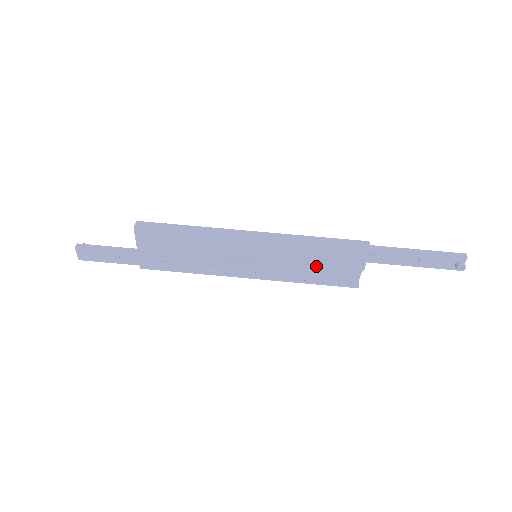
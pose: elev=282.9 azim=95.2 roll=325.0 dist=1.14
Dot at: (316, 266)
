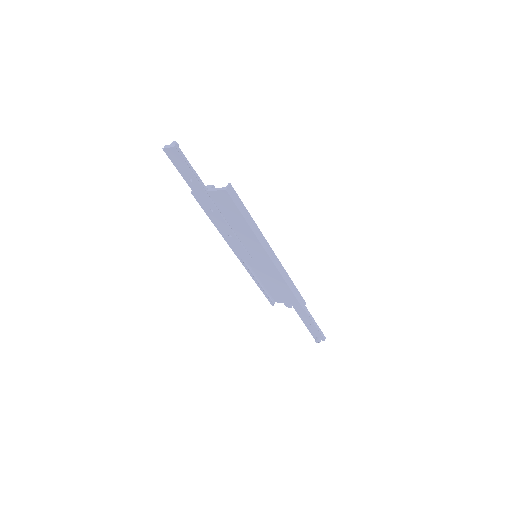
Dot at: occluded
